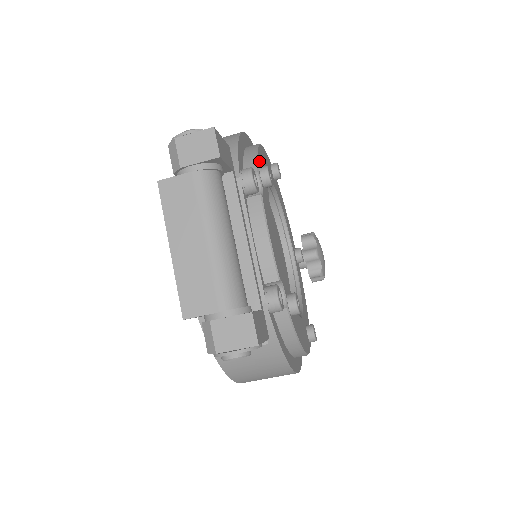
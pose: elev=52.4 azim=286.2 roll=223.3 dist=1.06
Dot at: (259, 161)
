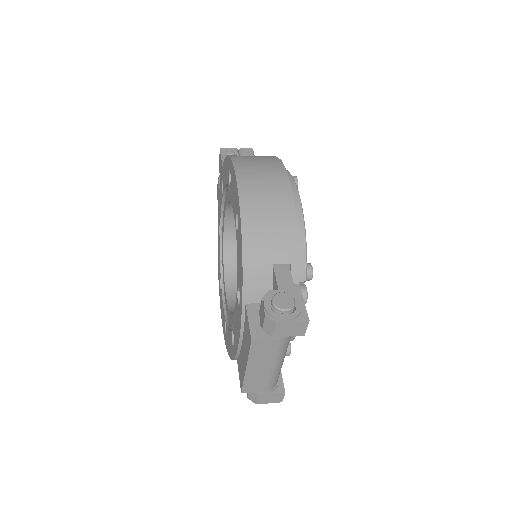
Dot at: (305, 256)
